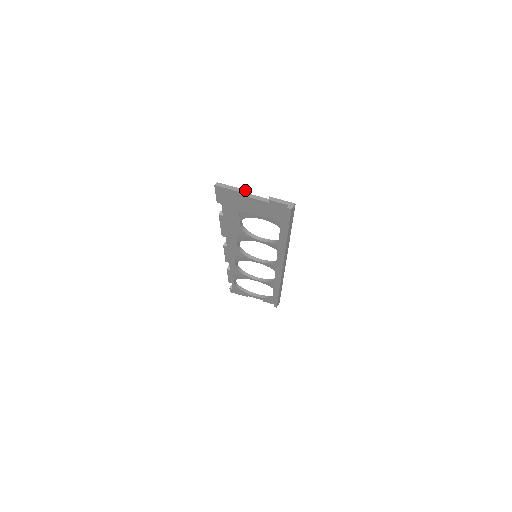
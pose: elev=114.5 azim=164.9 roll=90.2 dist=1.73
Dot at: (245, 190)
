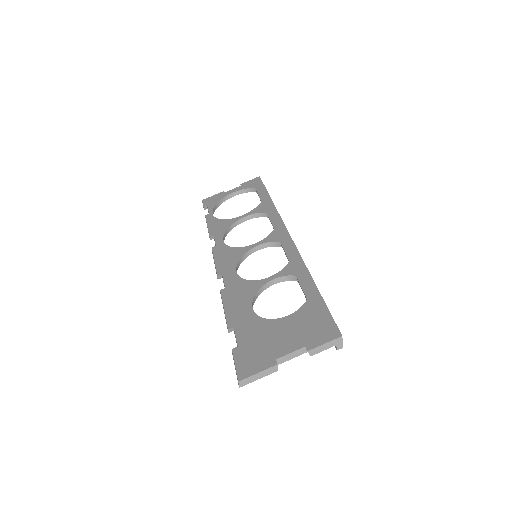
Dot at: (276, 366)
